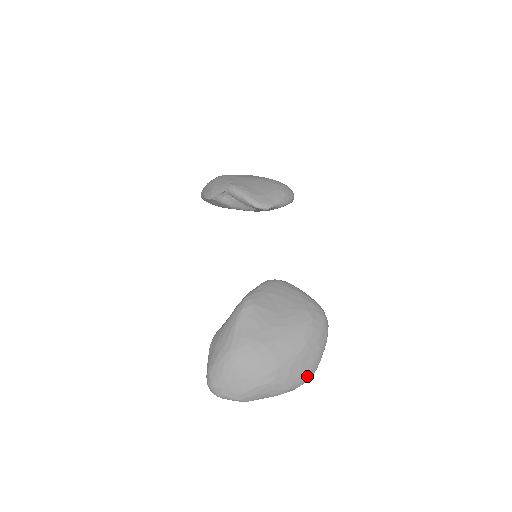
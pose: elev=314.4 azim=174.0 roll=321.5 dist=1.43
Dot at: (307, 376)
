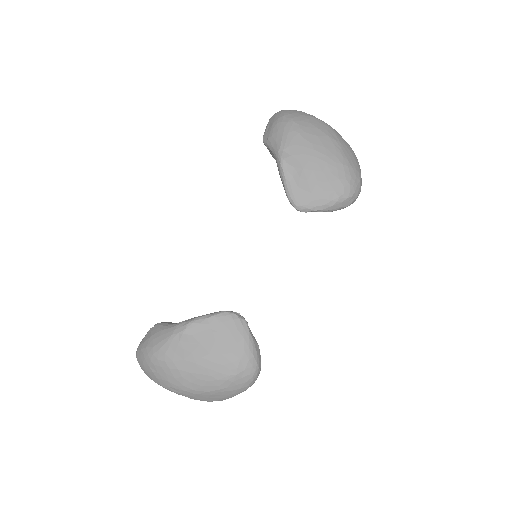
Dot at: (212, 401)
